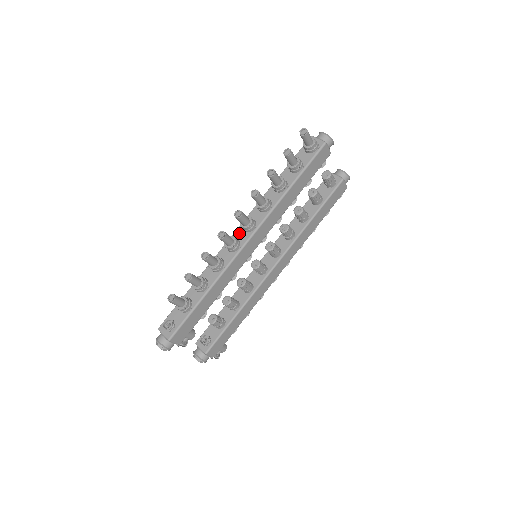
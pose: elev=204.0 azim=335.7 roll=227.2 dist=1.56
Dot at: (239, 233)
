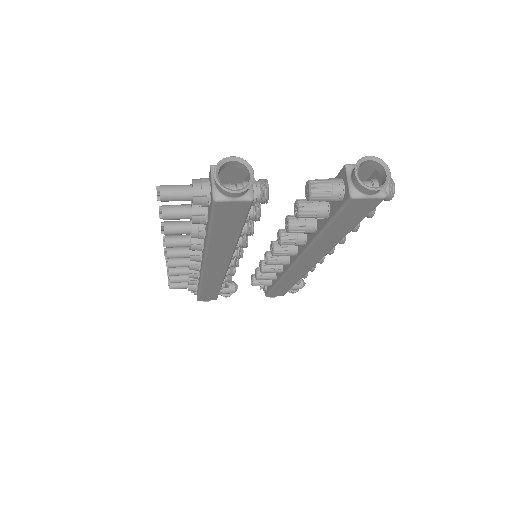
Dot at: occluded
